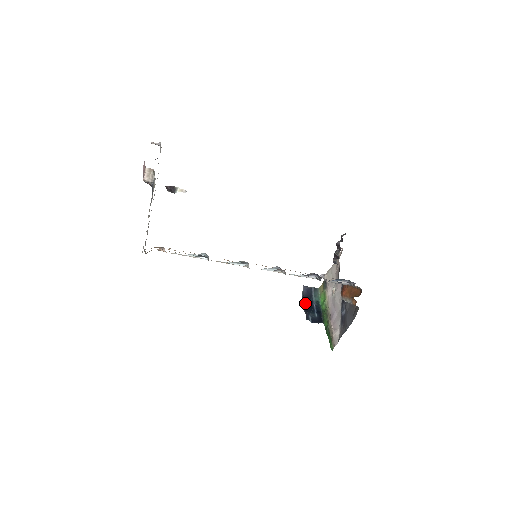
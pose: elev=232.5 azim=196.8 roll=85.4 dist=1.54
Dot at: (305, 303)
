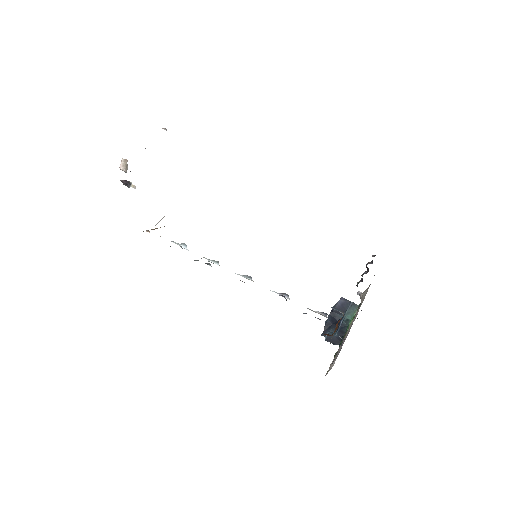
Dot at: (331, 317)
